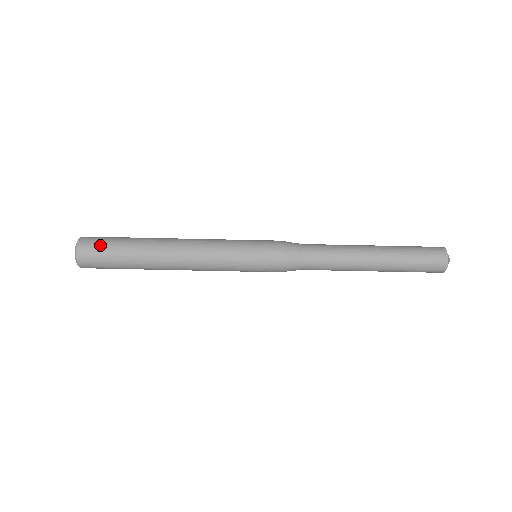
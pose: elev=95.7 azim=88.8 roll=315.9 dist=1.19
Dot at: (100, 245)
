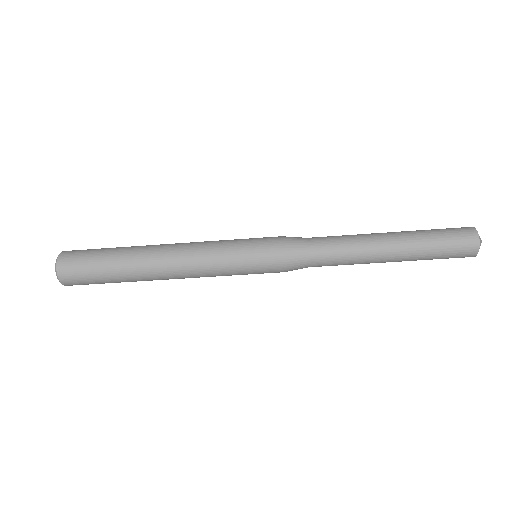
Dot at: (82, 274)
